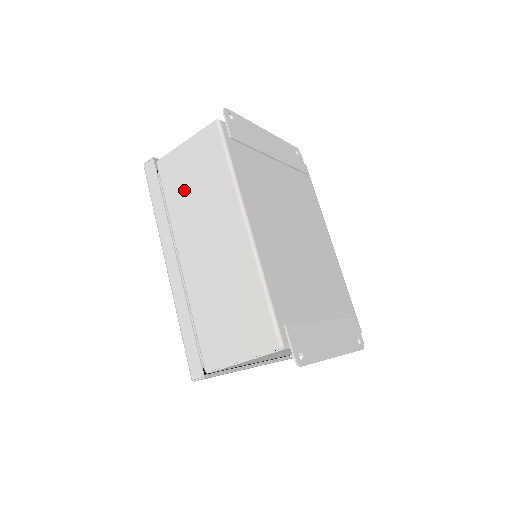
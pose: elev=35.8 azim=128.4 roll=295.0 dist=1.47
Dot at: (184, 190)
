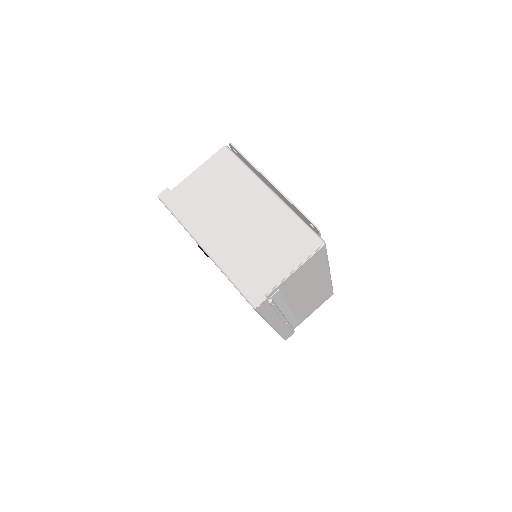
Dot at: occluded
